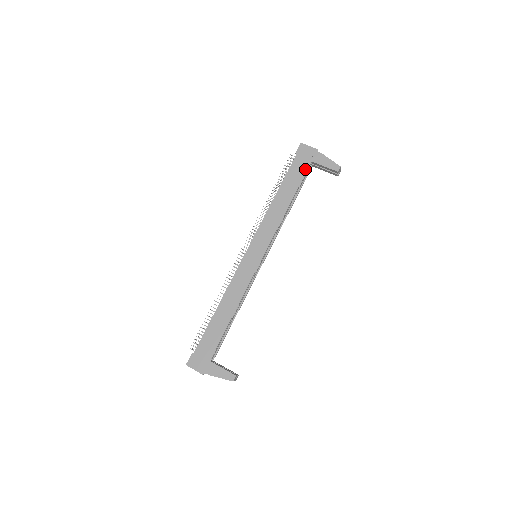
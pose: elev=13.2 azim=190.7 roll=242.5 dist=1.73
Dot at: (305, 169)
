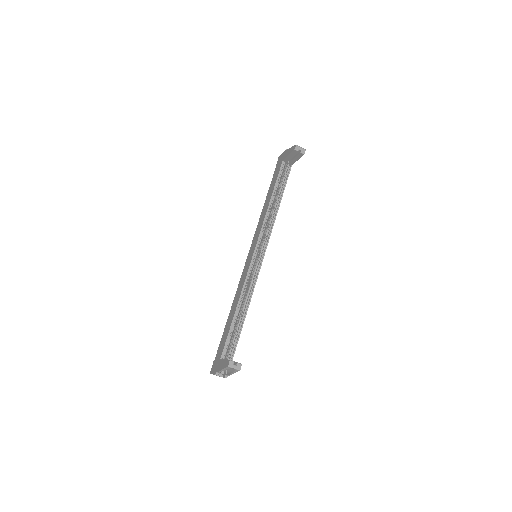
Dot at: (279, 169)
